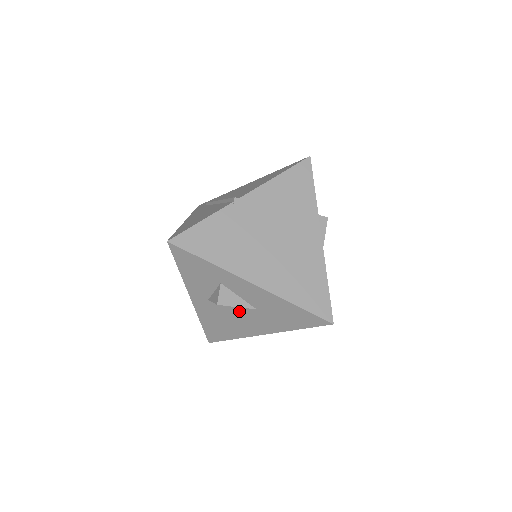
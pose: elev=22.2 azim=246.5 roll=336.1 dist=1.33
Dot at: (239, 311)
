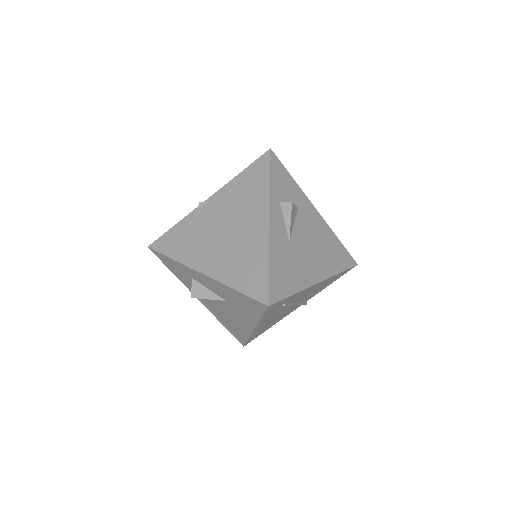
Dot at: (223, 306)
